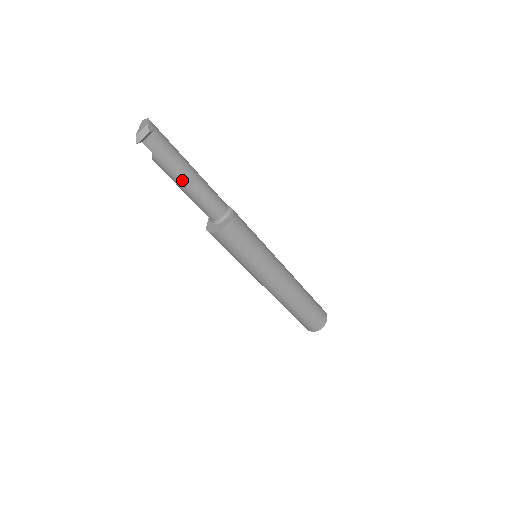
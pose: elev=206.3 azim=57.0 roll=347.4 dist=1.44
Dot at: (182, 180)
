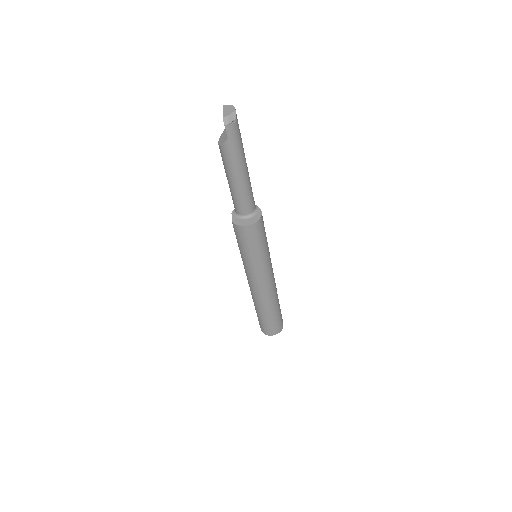
Dot at: (238, 170)
